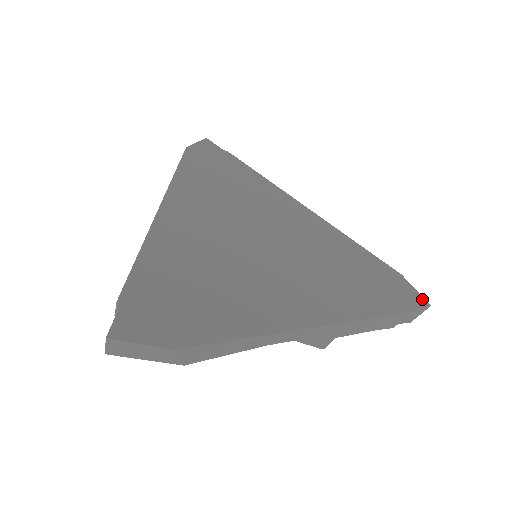
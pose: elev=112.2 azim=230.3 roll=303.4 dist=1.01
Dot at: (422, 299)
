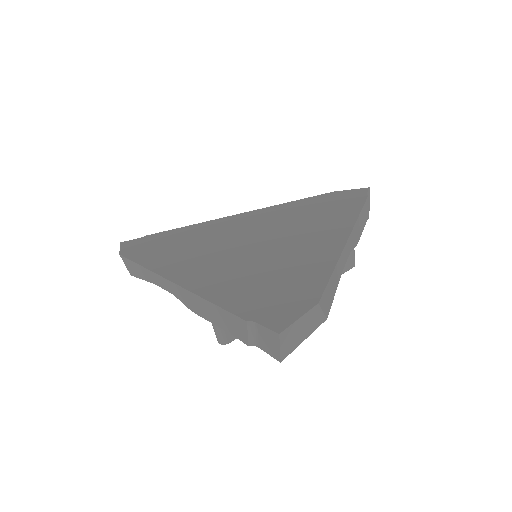
Dot at: (361, 189)
